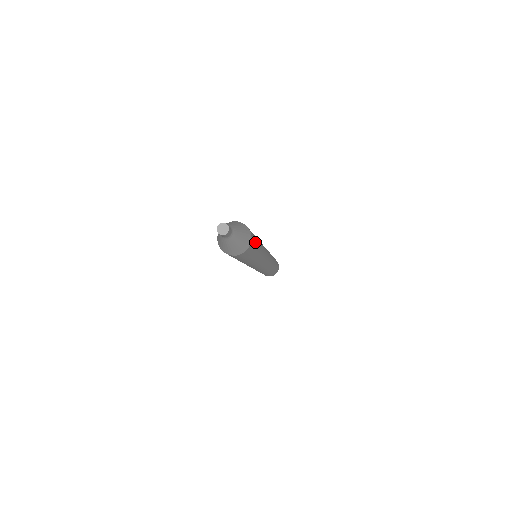
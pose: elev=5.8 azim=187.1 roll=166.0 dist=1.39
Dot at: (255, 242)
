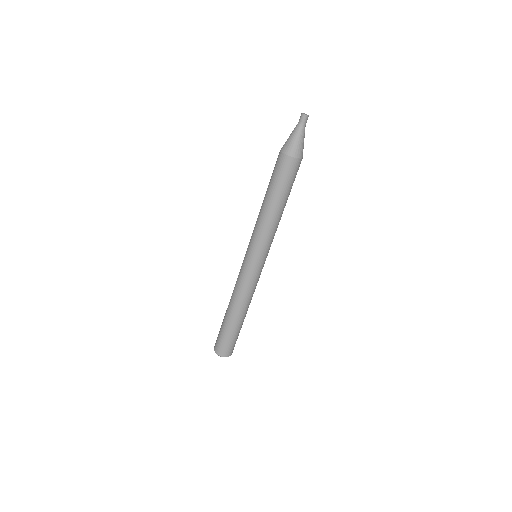
Dot at: (295, 177)
